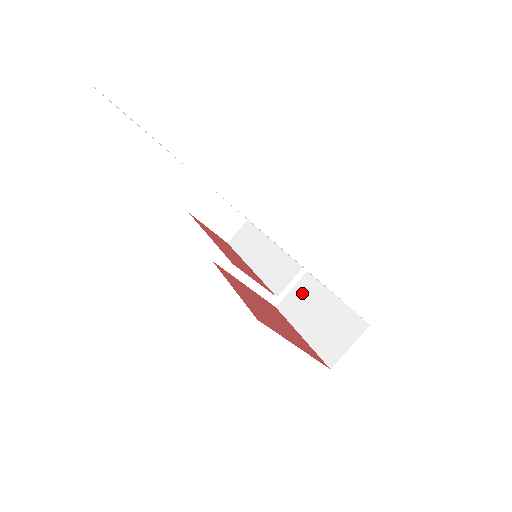
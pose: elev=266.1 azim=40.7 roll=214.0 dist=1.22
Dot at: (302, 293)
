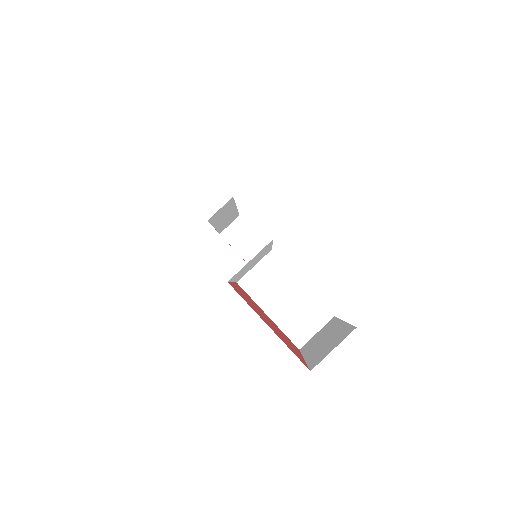
Dot at: (322, 331)
